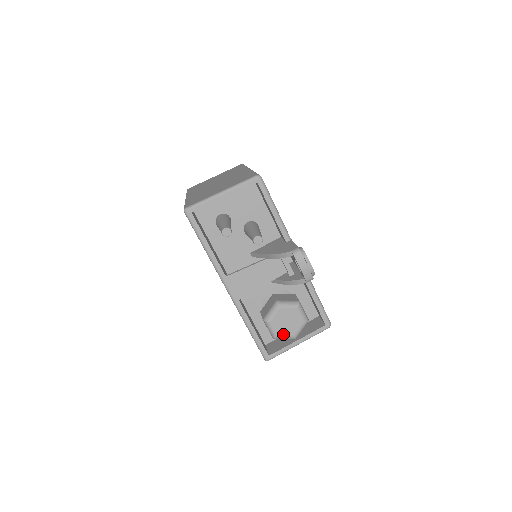
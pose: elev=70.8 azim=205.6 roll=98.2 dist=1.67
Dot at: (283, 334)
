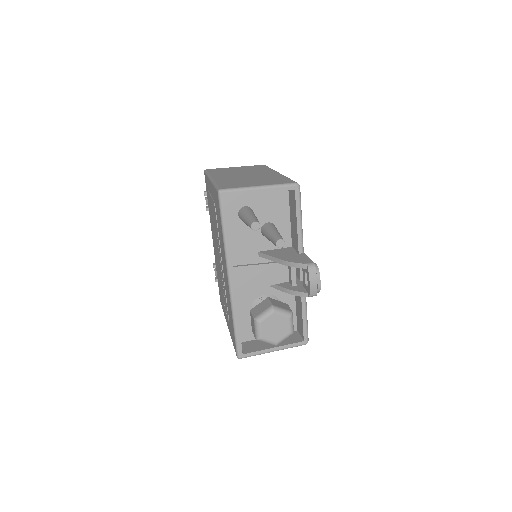
Dot at: (267, 338)
